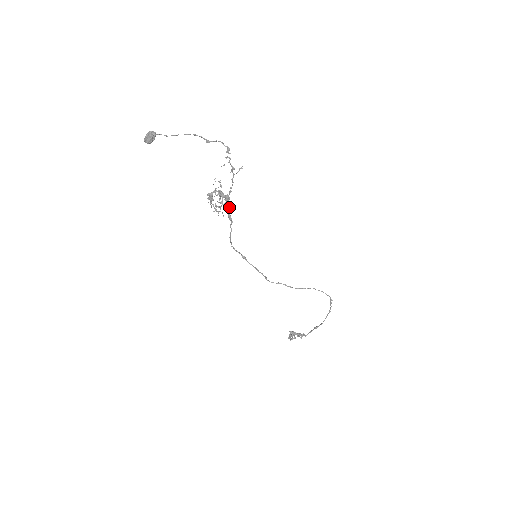
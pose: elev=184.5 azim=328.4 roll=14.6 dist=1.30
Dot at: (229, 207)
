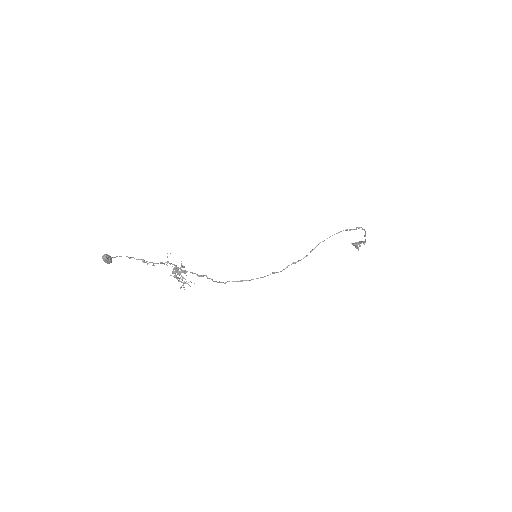
Dot at: (192, 273)
